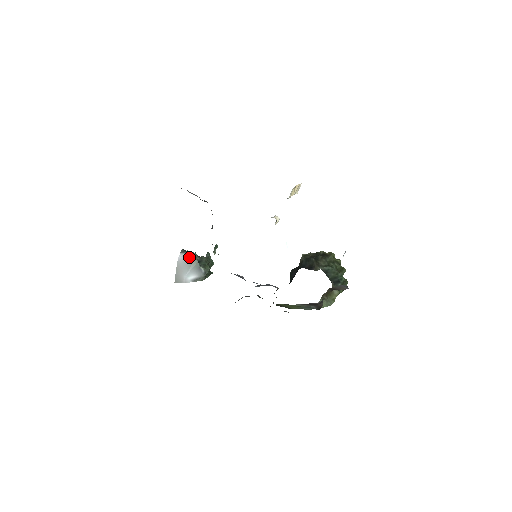
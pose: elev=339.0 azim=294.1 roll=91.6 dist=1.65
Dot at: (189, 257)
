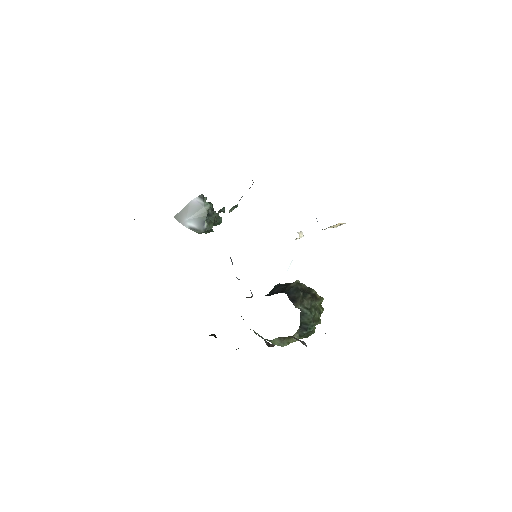
Dot at: (202, 206)
